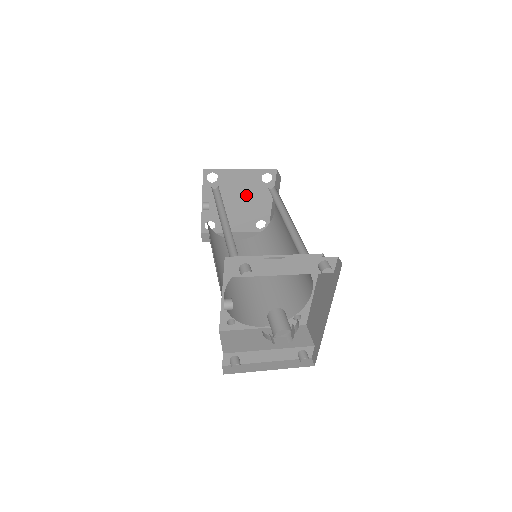
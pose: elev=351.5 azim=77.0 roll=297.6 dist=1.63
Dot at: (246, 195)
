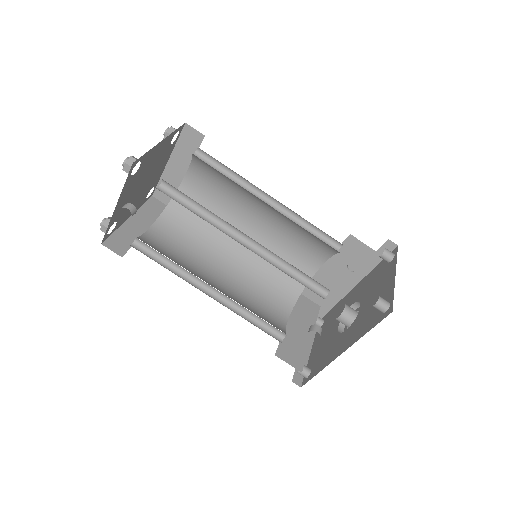
Dot at: (153, 169)
